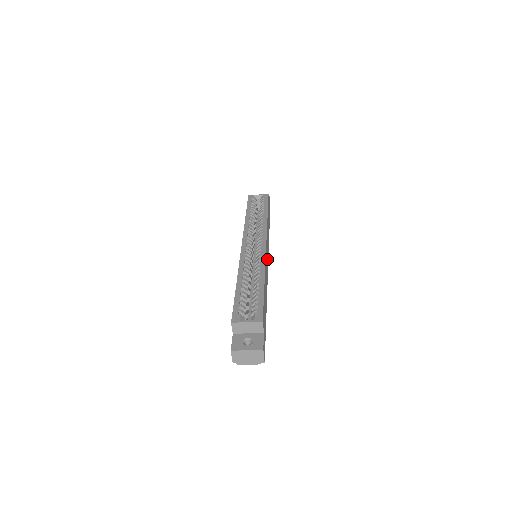
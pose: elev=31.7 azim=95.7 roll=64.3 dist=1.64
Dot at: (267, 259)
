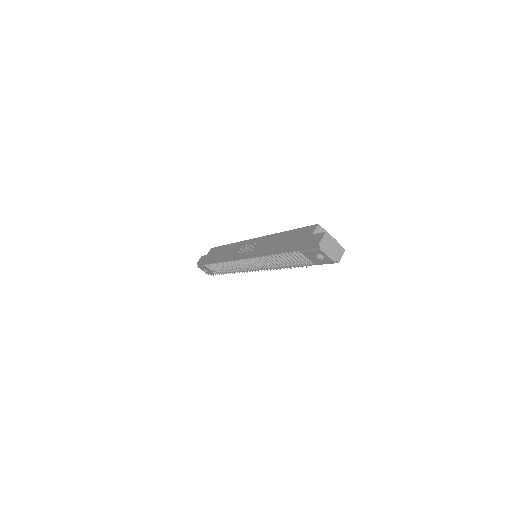
Dot at: occluded
